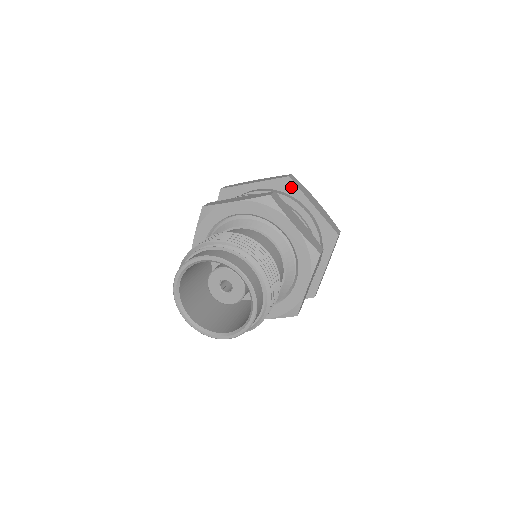
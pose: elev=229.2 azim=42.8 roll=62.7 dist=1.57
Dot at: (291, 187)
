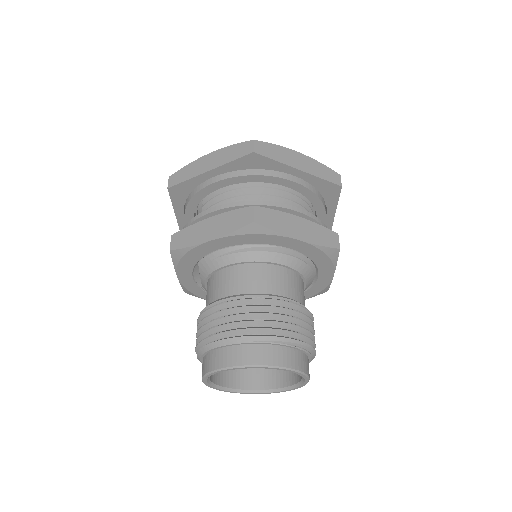
Dot at: (333, 194)
